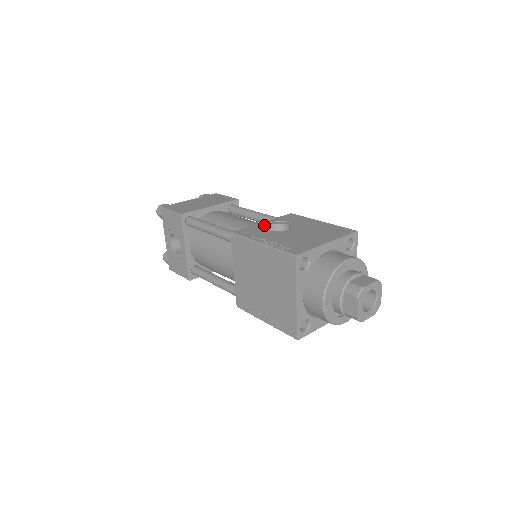
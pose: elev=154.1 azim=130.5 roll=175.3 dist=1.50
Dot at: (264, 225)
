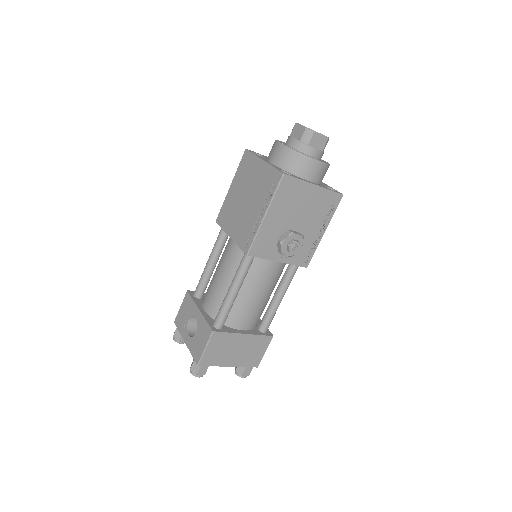
Dot at: occluded
